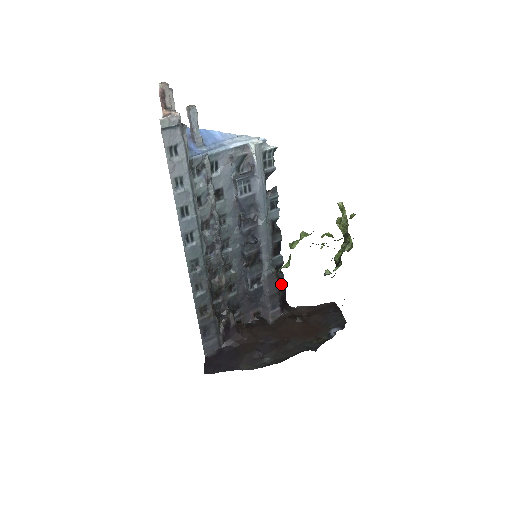
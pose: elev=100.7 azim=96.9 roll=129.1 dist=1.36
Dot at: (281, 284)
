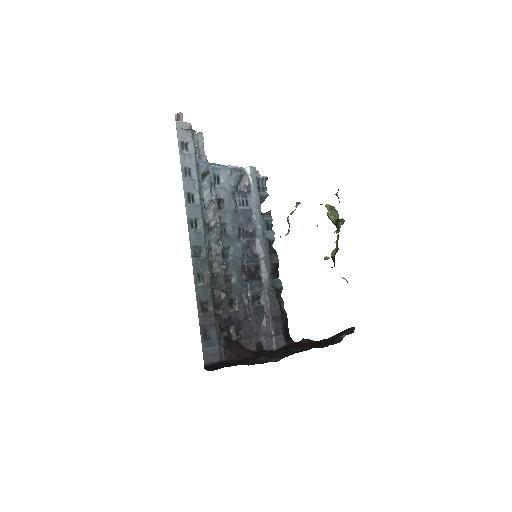
Dot at: (282, 310)
